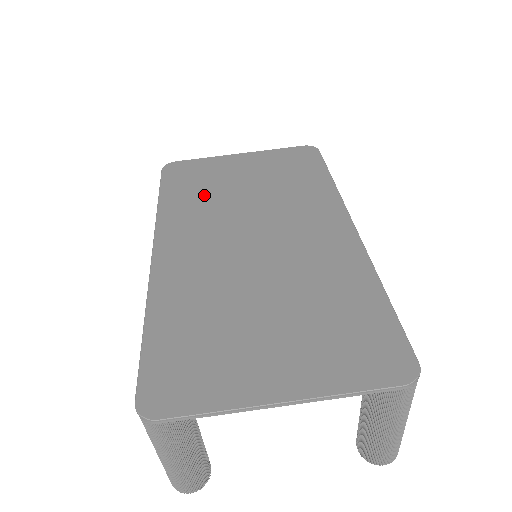
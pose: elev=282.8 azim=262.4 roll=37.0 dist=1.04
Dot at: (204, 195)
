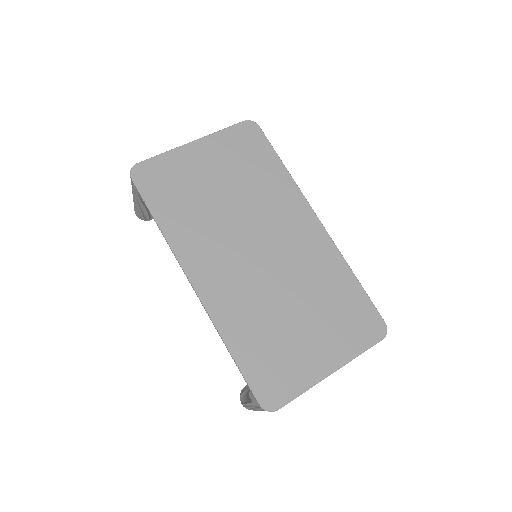
Dot at: (194, 208)
